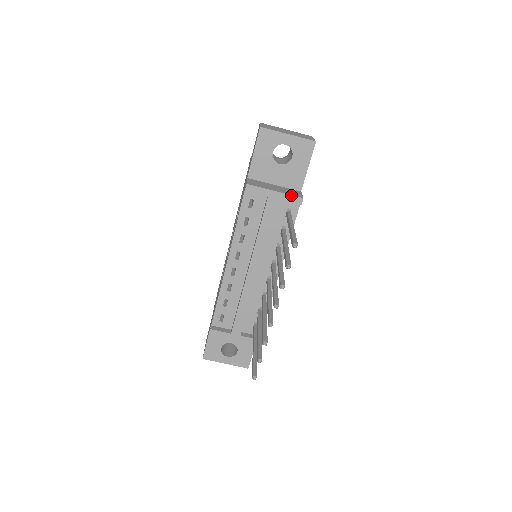
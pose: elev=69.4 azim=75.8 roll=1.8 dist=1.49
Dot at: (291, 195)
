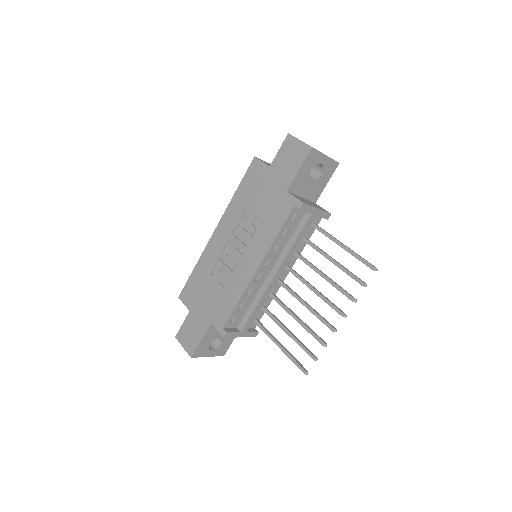
Dot at: (326, 212)
